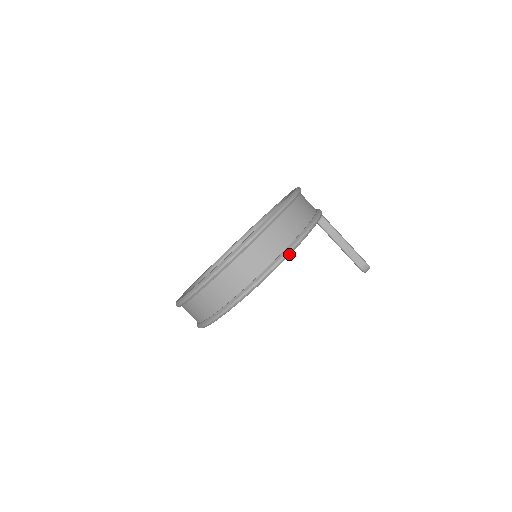
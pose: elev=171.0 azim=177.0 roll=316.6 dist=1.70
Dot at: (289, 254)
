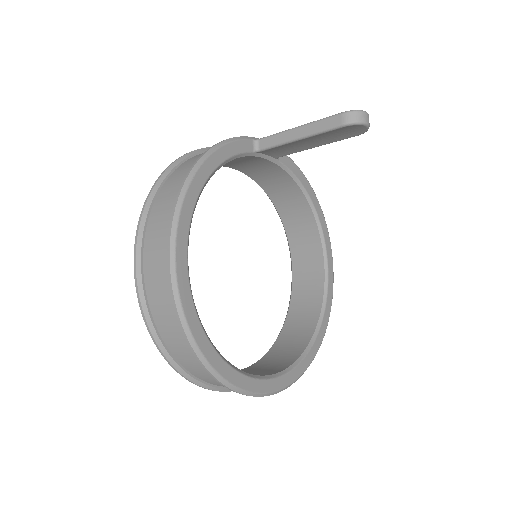
Dot at: (184, 191)
